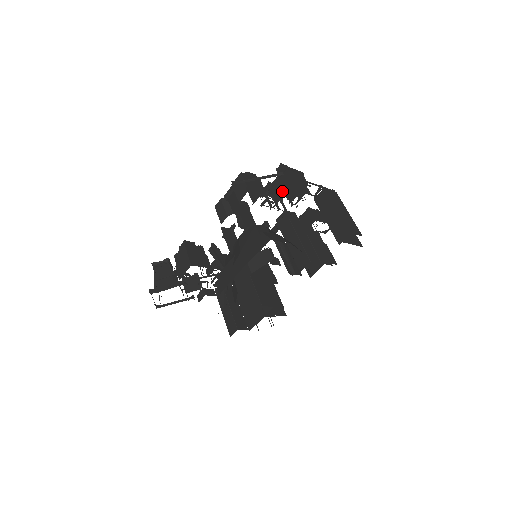
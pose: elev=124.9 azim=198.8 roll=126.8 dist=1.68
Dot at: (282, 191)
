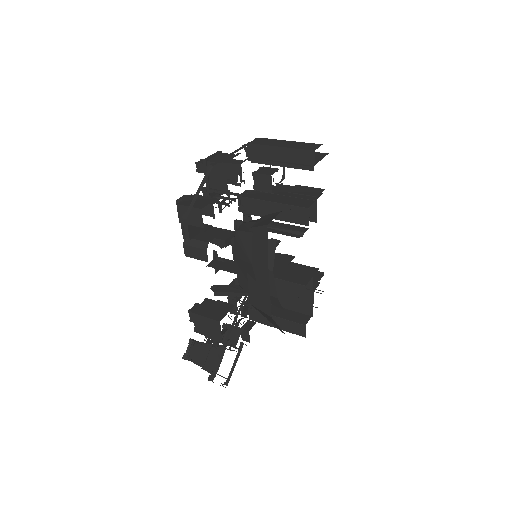
Dot at: (223, 182)
